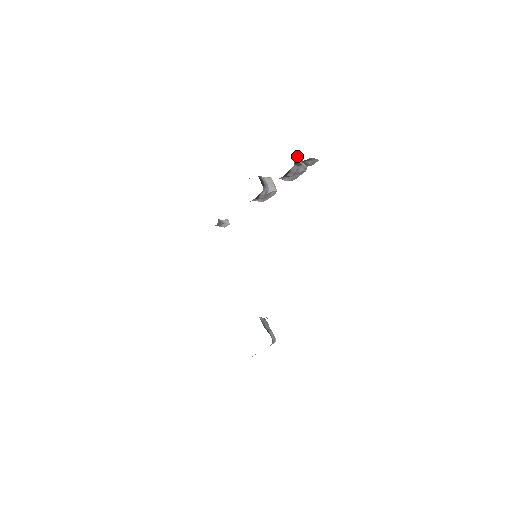
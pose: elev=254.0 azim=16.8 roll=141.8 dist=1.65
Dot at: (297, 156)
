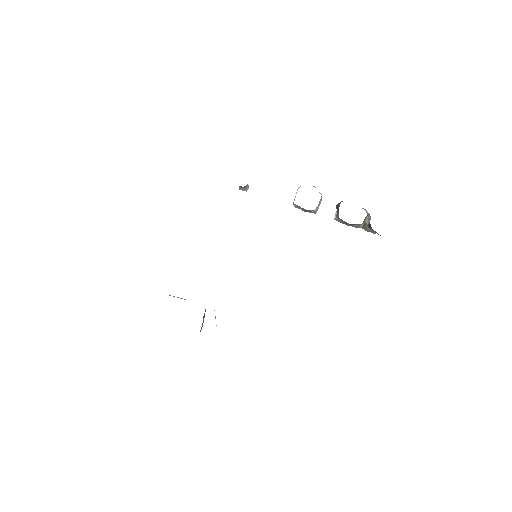
Dot at: (369, 217)
